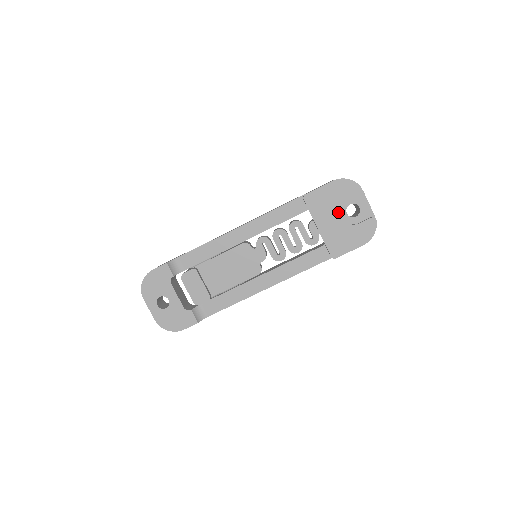
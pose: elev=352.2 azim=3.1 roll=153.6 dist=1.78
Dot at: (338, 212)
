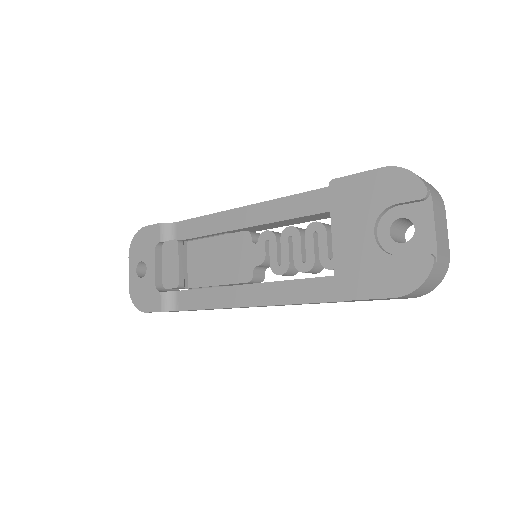
Dot at: (372, 223)
